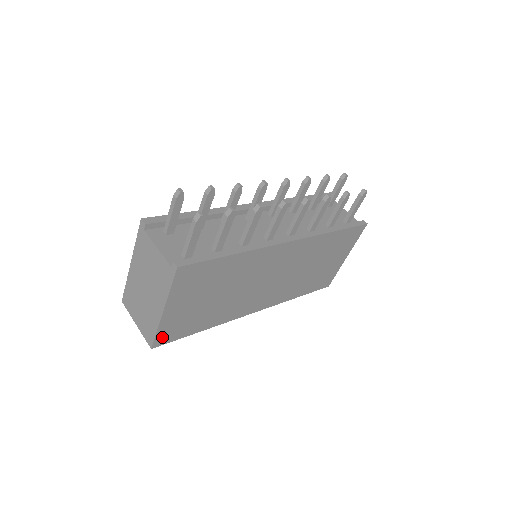
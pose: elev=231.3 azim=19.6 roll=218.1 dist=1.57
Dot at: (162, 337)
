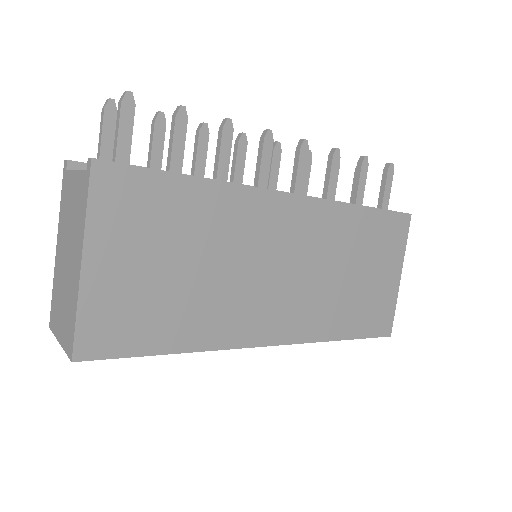
Dot at: (91, 337)
